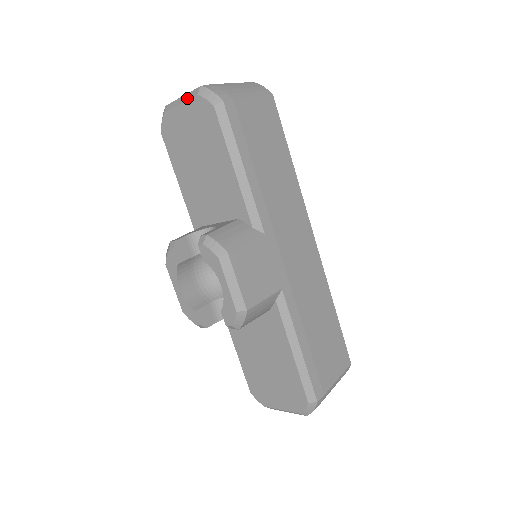
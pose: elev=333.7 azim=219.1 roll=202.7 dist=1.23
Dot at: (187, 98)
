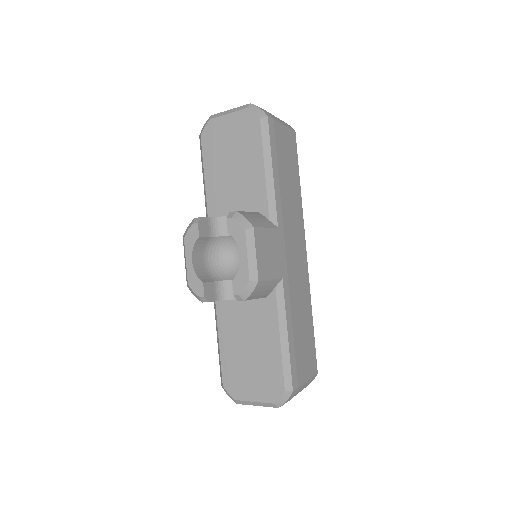
Dot at: (236, 110)
